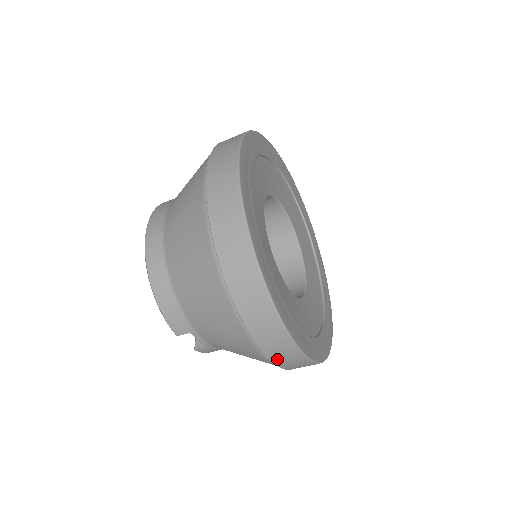
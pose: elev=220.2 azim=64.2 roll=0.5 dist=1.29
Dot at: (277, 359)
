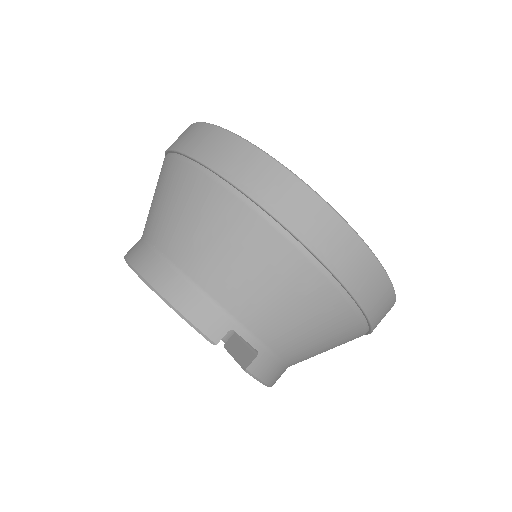
Dot at: (347, 274)
